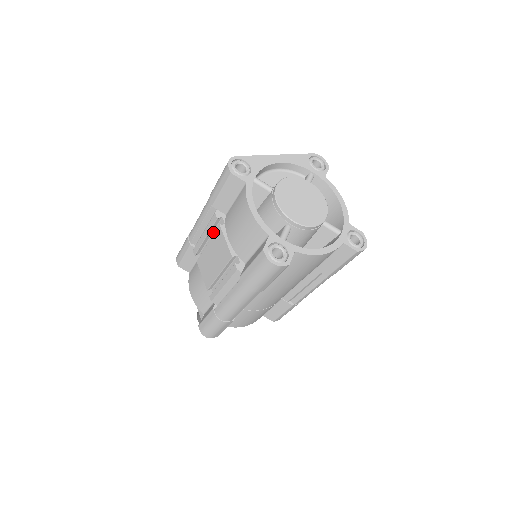
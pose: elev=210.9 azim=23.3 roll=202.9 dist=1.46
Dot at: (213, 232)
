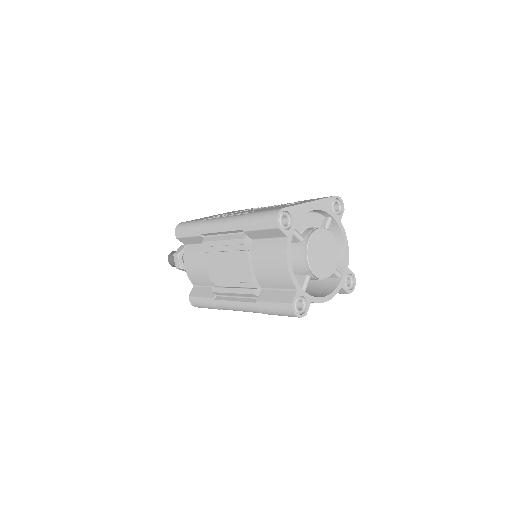
Dot at: occluded
